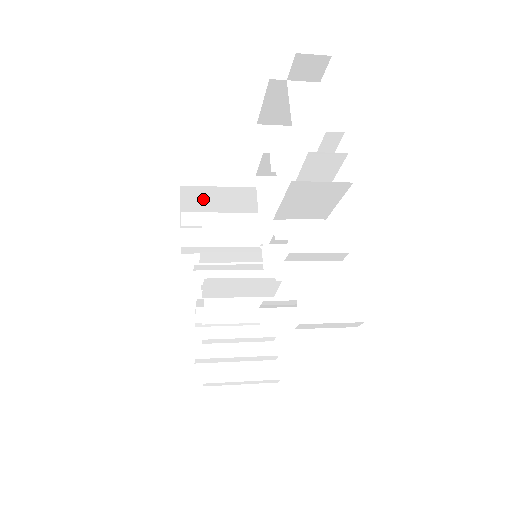
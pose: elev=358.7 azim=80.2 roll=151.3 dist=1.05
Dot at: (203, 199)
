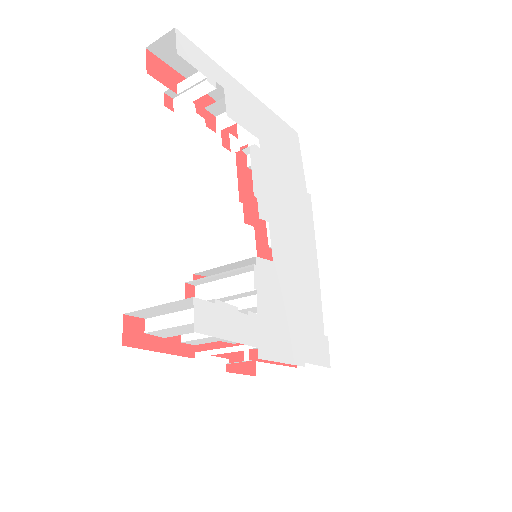
Dot at: occluded
